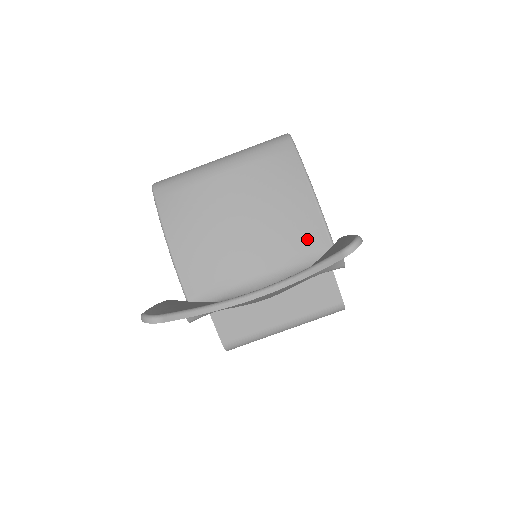
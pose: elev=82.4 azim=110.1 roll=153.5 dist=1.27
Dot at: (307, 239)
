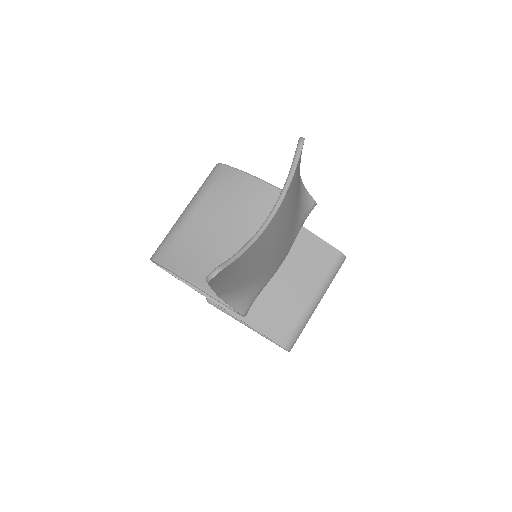
Dot at: occluded
